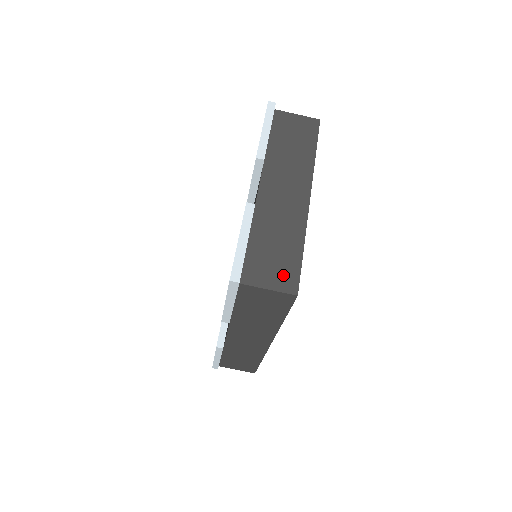
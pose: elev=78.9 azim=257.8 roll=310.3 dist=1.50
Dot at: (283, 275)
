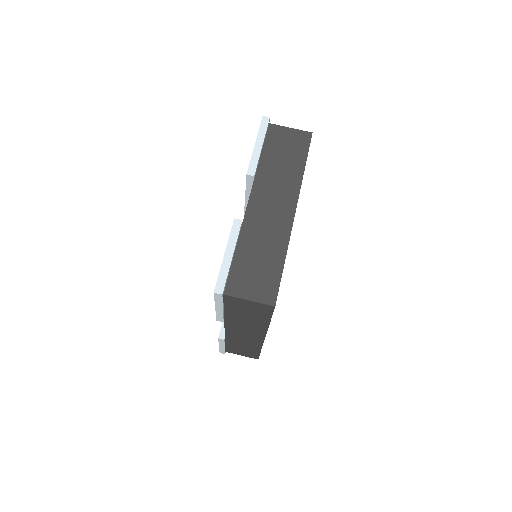
Dot at: (263, 287)
